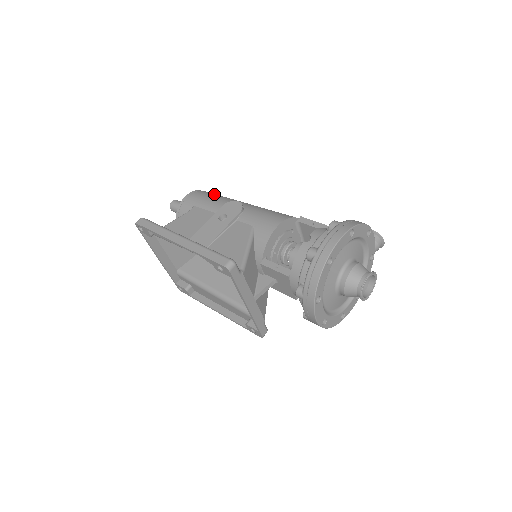
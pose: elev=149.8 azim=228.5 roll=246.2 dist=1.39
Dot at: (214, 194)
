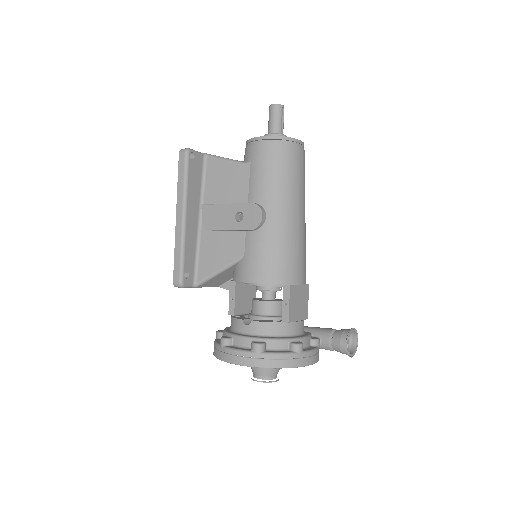
Dot at: (279, 163)
